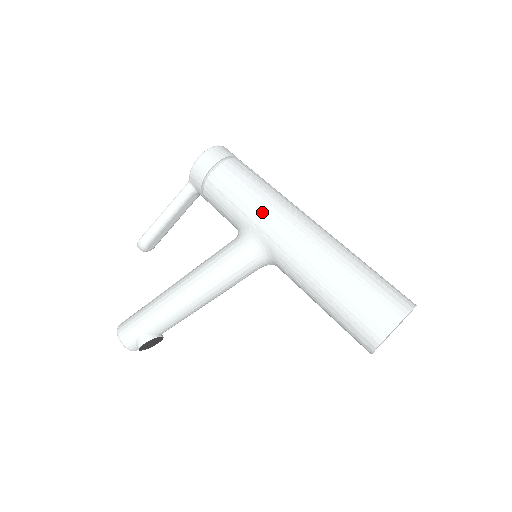
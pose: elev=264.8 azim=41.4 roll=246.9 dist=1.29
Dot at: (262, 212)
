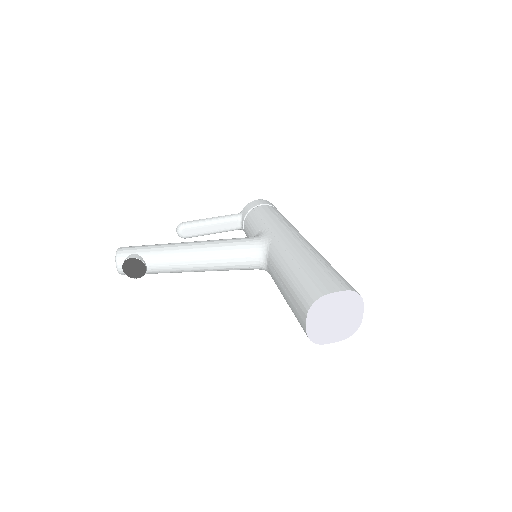
Dot at: (280, 225)
